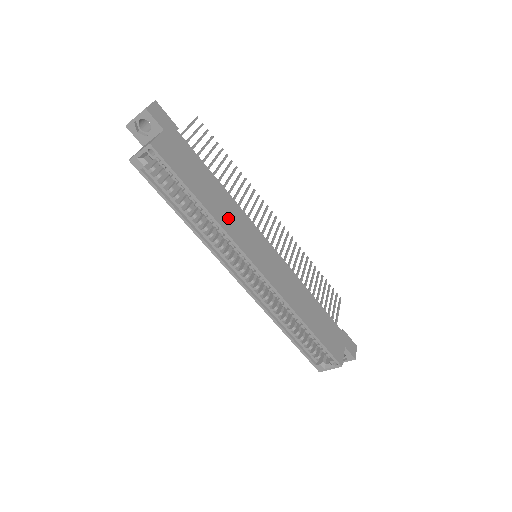
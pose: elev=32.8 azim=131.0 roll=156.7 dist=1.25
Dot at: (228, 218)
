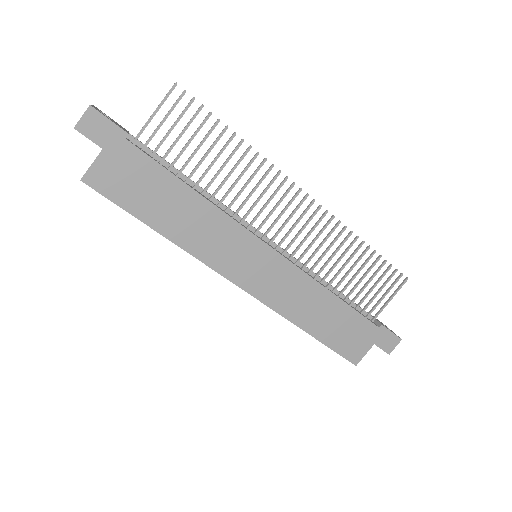
Dot at: (200, 236)
